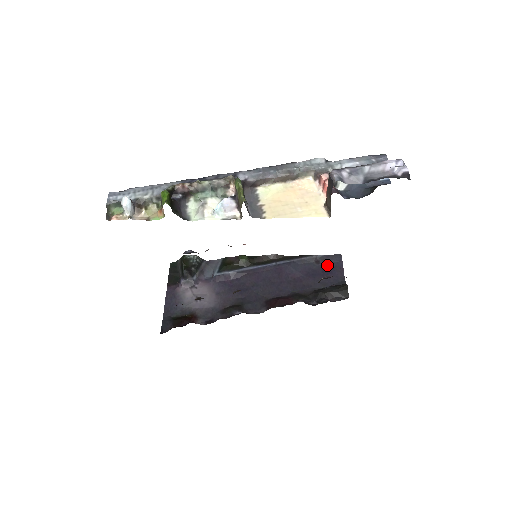
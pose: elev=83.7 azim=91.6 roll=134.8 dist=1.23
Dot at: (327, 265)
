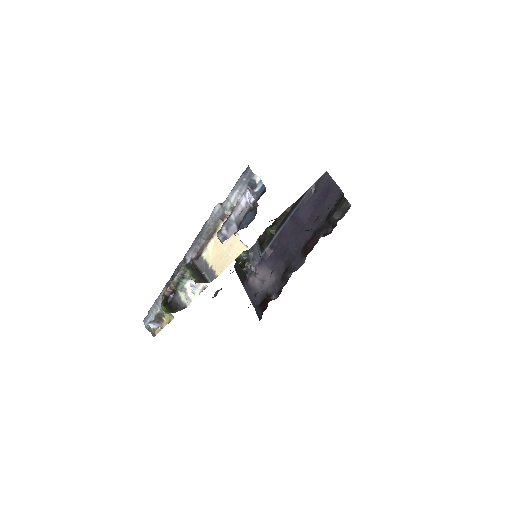
Dot at: (323, 188)
